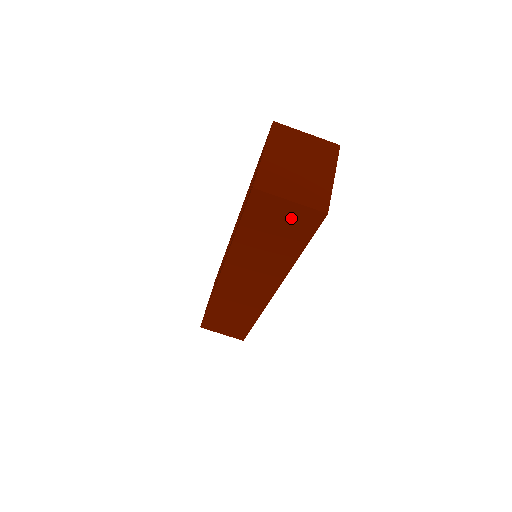
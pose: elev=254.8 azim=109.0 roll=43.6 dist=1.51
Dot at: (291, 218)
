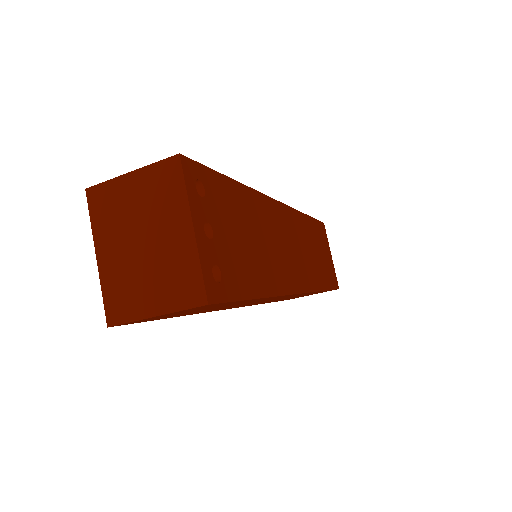
Dot at: (187, 311)
